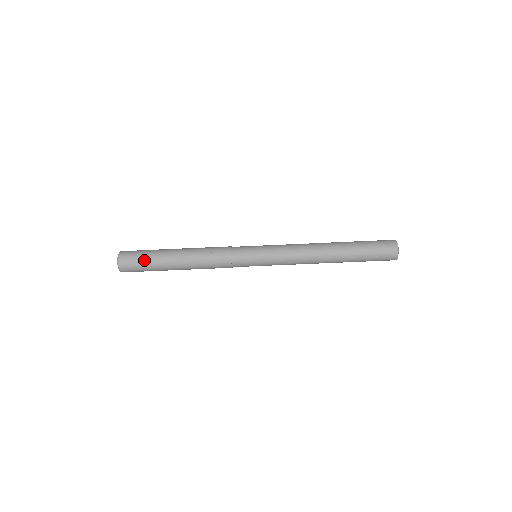
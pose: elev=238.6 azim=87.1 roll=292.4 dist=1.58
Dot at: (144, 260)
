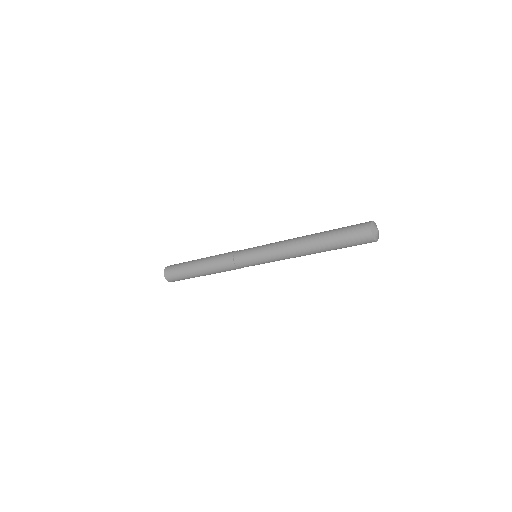
Dot at: occluded
